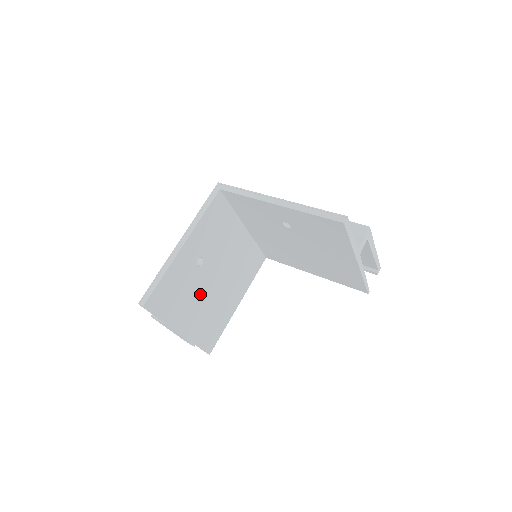
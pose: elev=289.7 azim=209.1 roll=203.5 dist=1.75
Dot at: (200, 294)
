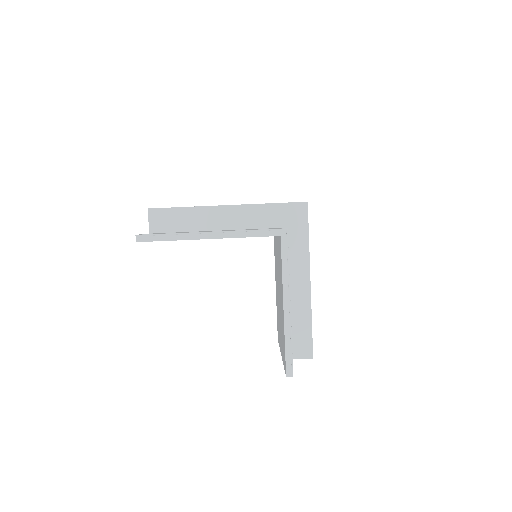
Dot at: occluded
